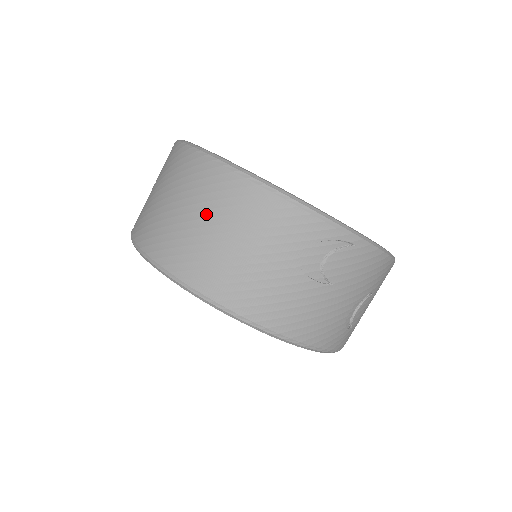
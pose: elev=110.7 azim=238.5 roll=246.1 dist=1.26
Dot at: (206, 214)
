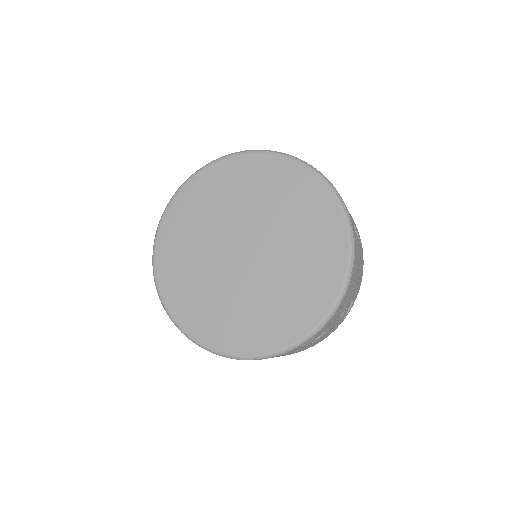
Dot at: occluded
